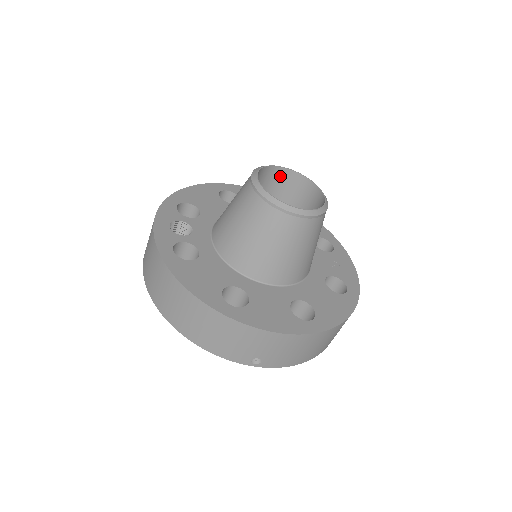
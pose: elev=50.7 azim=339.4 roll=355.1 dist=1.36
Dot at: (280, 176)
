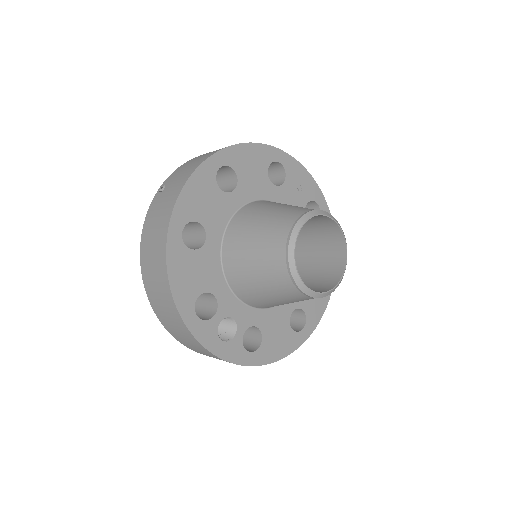
Dot at: occluded
